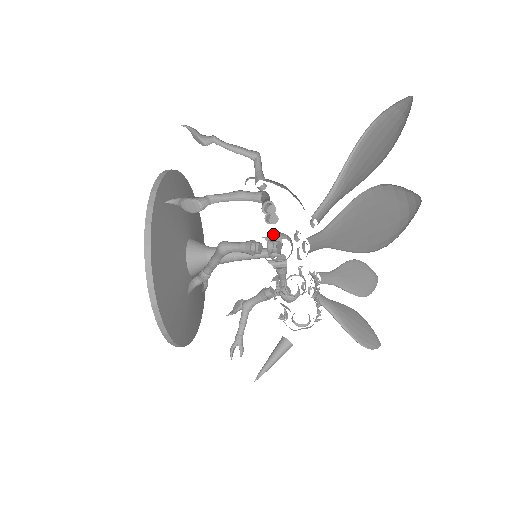
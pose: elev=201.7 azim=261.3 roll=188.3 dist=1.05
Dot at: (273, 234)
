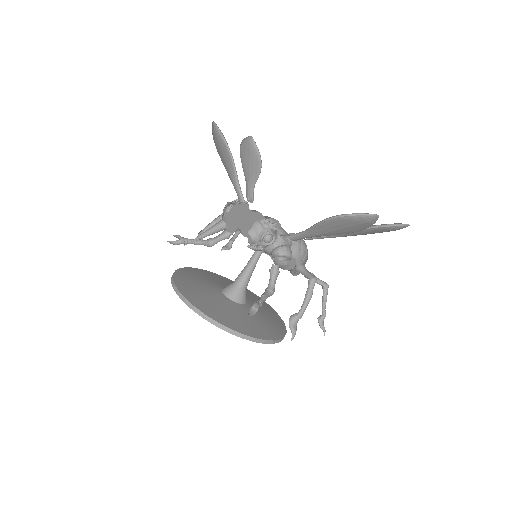
Dot at: occluded
